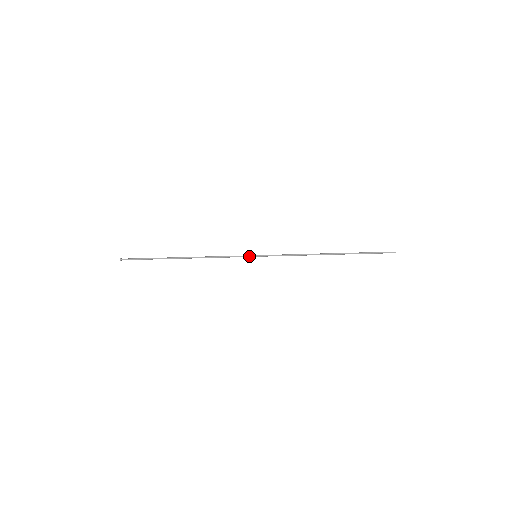
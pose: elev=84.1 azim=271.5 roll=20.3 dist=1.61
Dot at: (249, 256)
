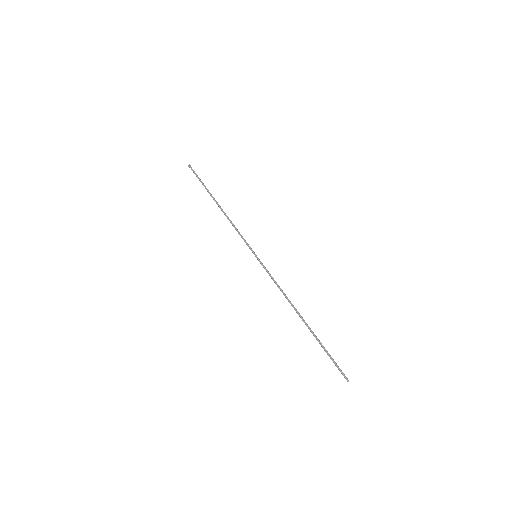
Dot at: occluded
